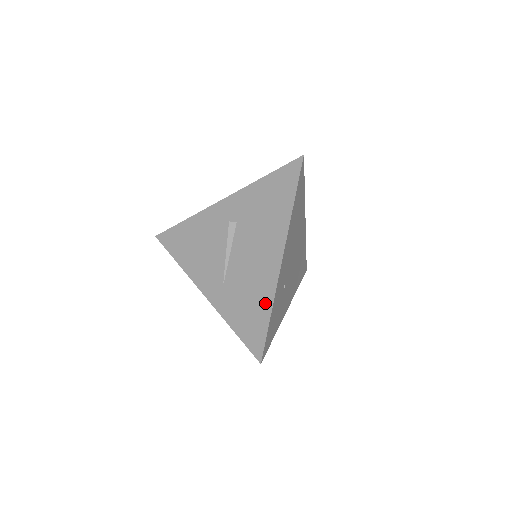
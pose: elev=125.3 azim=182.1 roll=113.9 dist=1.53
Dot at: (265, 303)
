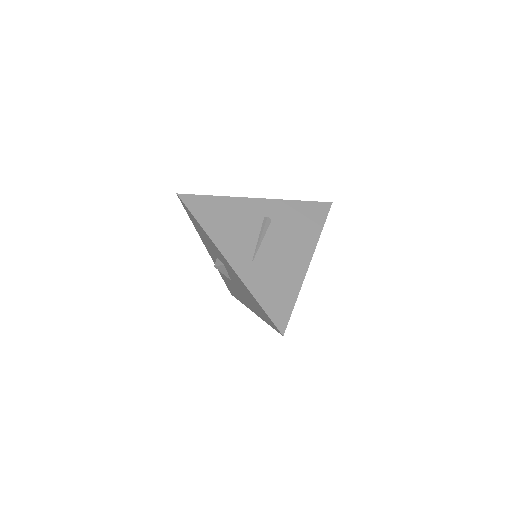
Dot at: (292, 289)
